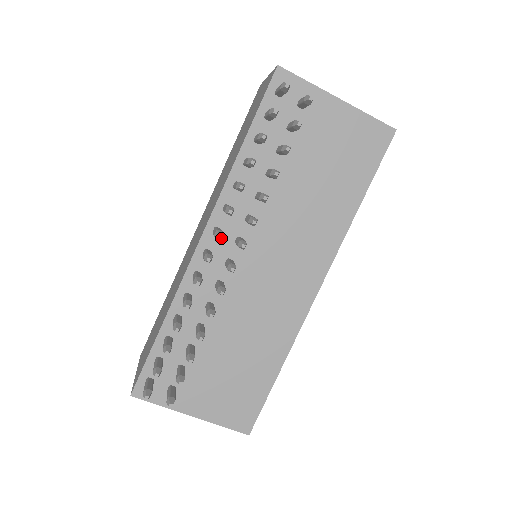
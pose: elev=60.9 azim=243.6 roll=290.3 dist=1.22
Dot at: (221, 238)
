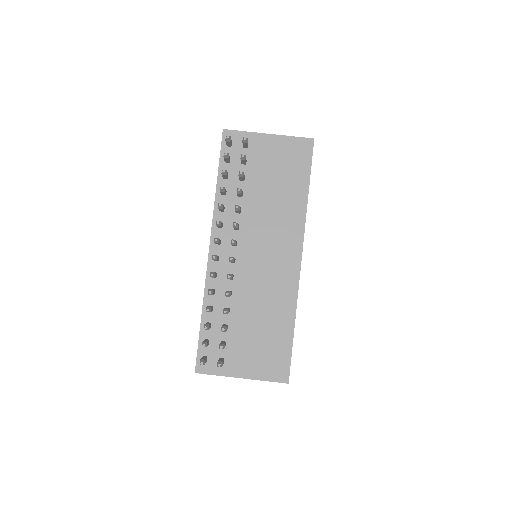
Dot at: (222, 246)
